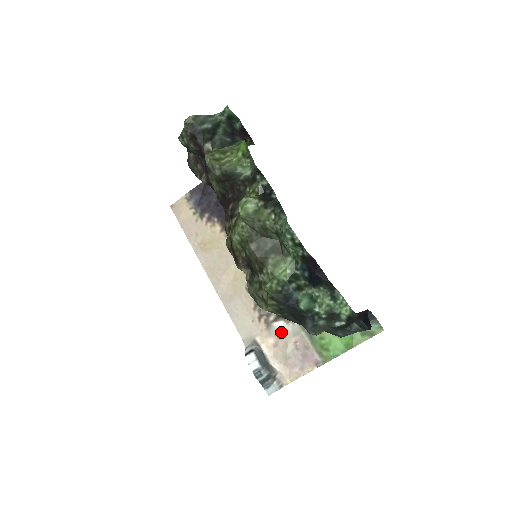
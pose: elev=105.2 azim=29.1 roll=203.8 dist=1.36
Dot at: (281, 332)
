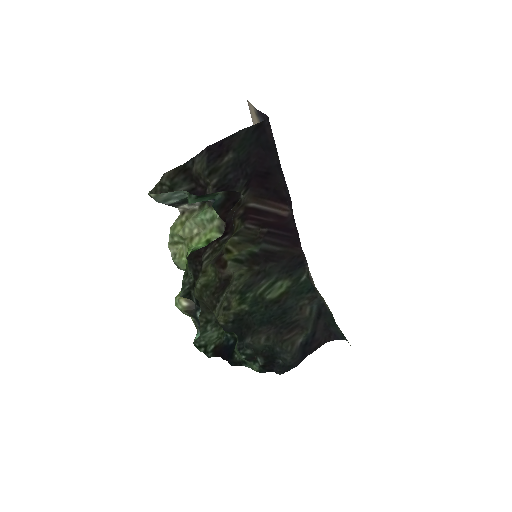
Dot at: occluded
